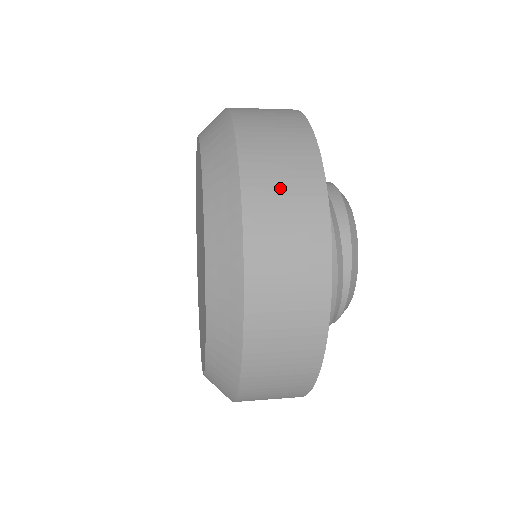
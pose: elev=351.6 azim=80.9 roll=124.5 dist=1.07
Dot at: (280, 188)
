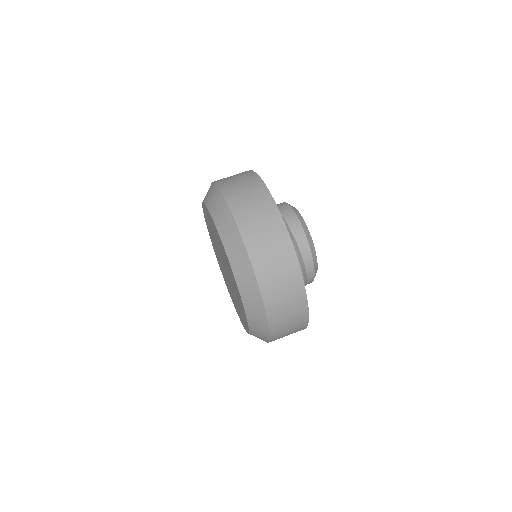
Dot at: occluded
